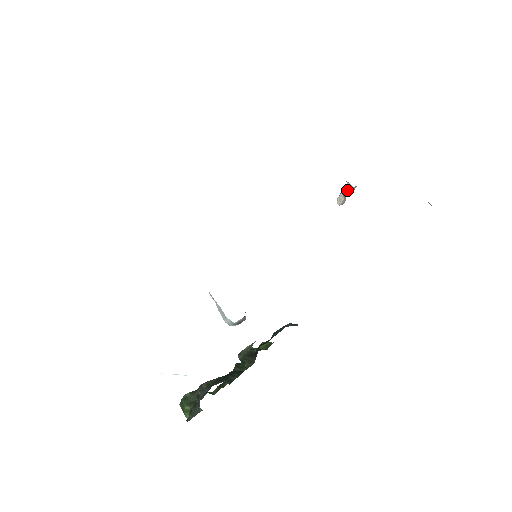
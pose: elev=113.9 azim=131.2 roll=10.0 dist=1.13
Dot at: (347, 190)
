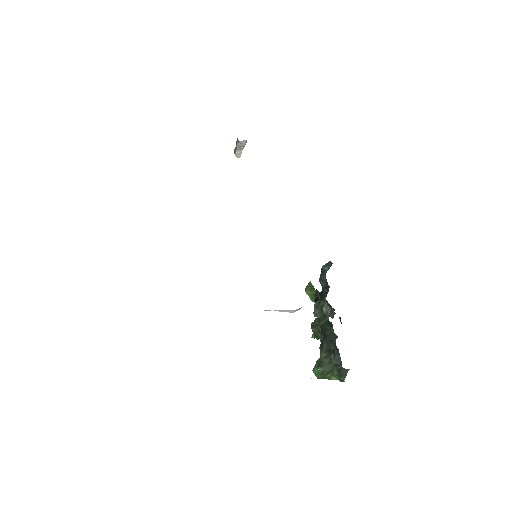
Dot at: (242, 146)
